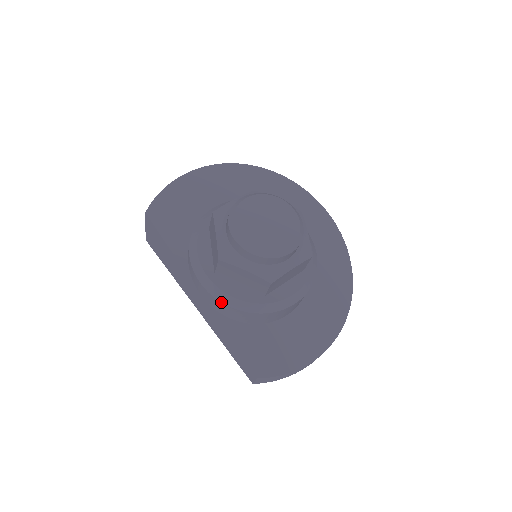
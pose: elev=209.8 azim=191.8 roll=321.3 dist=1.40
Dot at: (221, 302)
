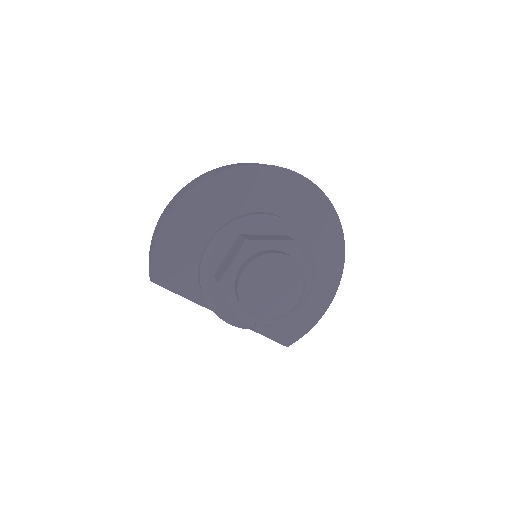
Dot at: occluded
